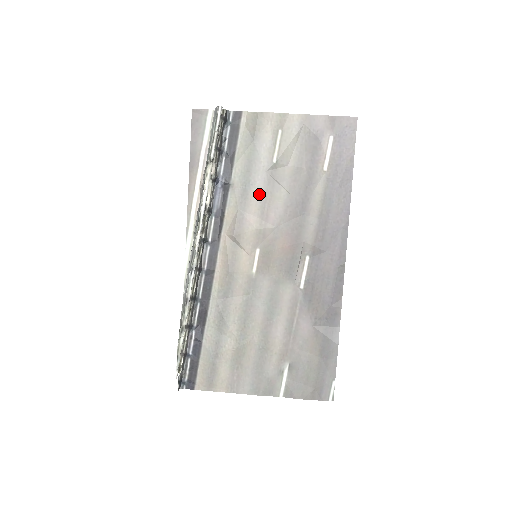
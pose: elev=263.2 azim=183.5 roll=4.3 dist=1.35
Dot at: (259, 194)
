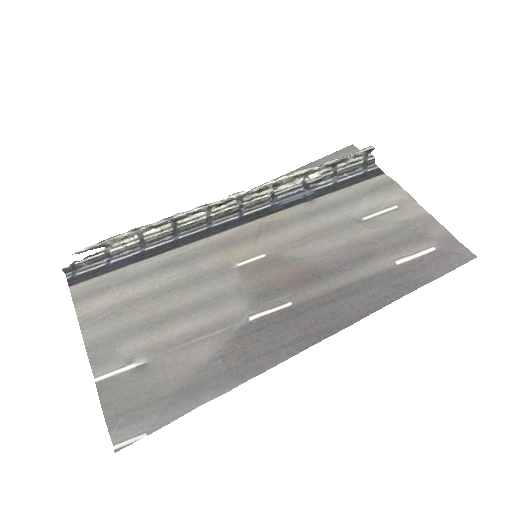
Dot at: (322, 225)
